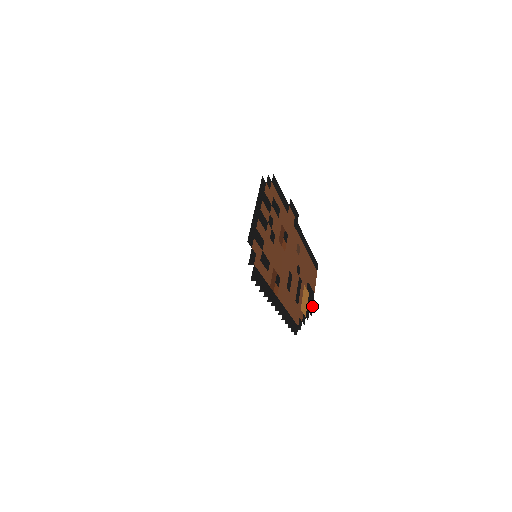
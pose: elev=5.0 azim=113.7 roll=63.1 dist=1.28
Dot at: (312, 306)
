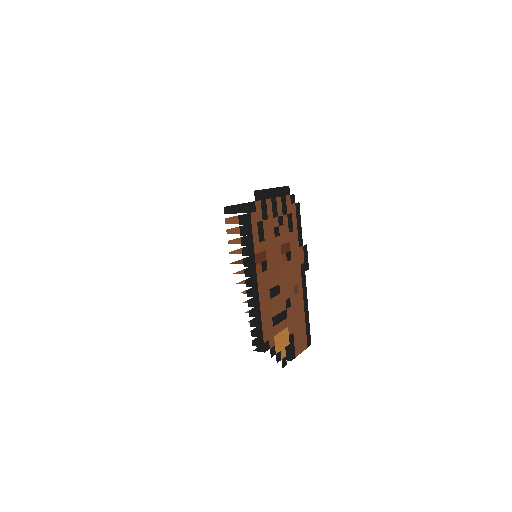
Dot at: (287, 363)
